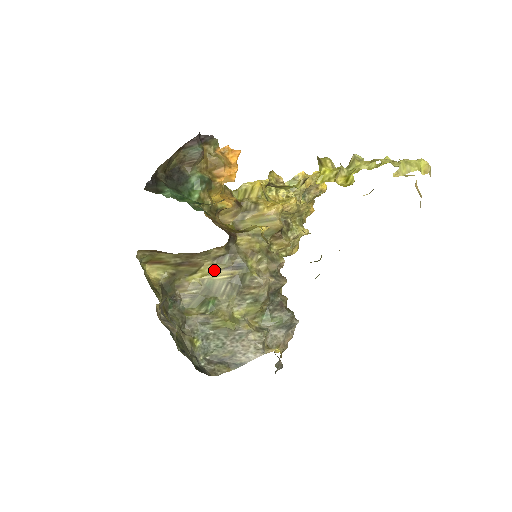
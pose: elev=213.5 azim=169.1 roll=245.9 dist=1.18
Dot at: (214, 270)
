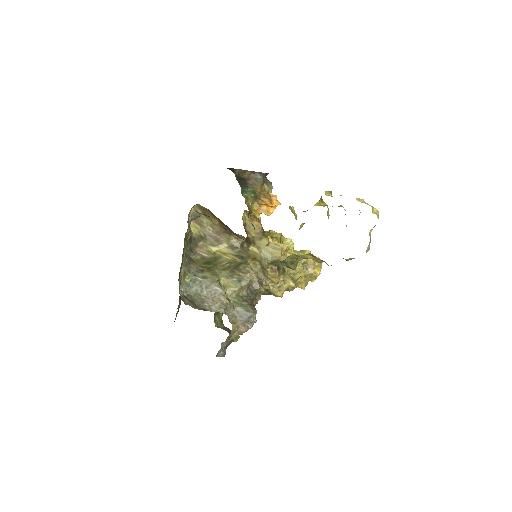
Dot at: (226, 252)
